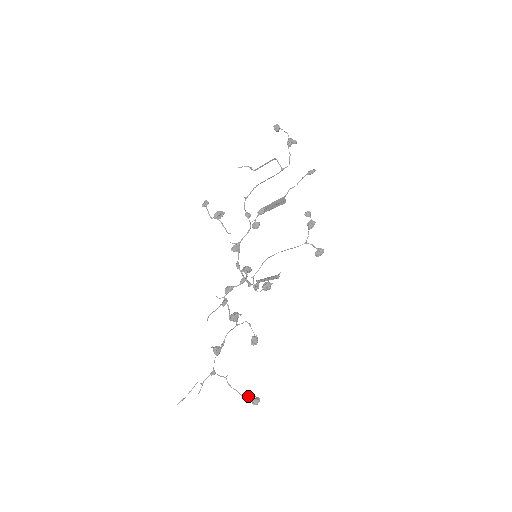
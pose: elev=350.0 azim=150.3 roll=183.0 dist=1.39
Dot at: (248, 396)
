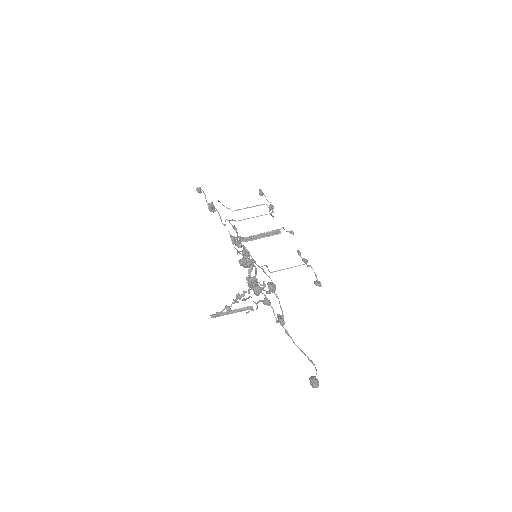
Dot at: (311, 361)
